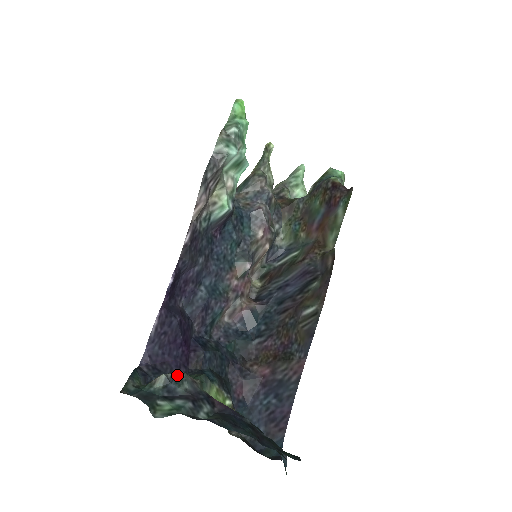
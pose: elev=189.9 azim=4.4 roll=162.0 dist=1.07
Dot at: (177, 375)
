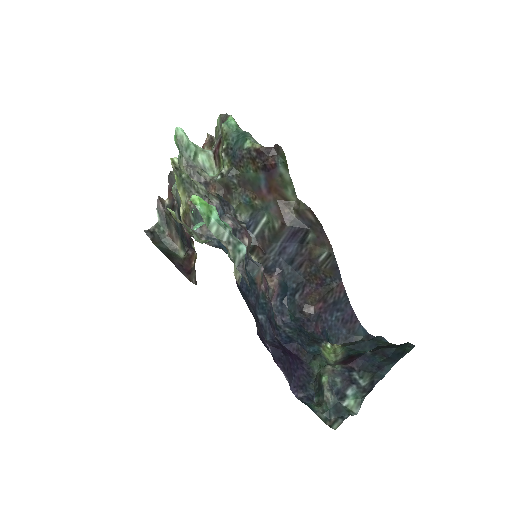
Dot at: (329, 382)
